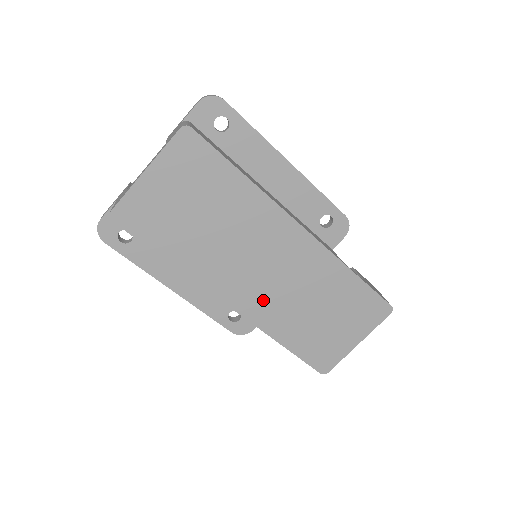
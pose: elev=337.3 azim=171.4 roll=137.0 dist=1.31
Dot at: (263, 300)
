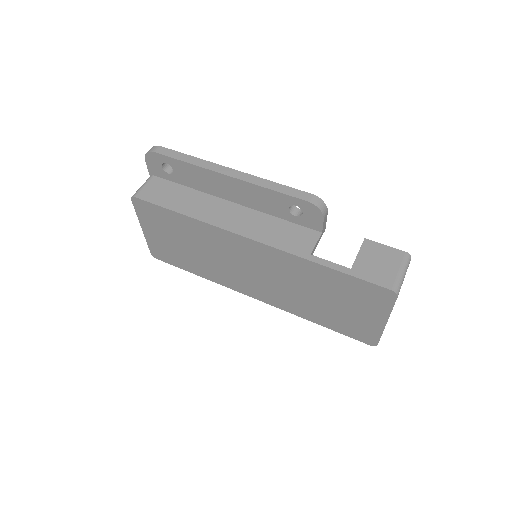
Dot at: (273, 293)
